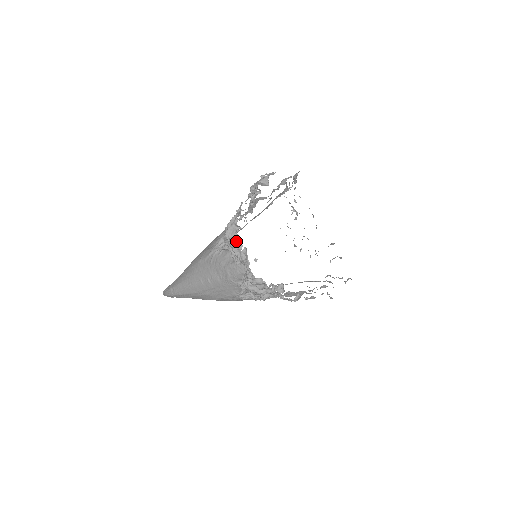
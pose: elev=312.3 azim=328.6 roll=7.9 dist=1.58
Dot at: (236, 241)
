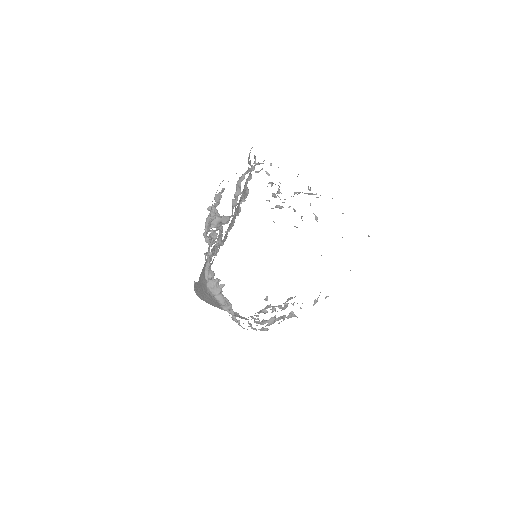
Dot at: (222, 297)
